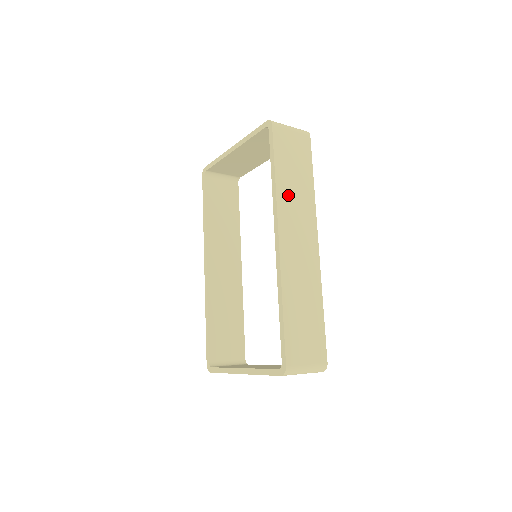
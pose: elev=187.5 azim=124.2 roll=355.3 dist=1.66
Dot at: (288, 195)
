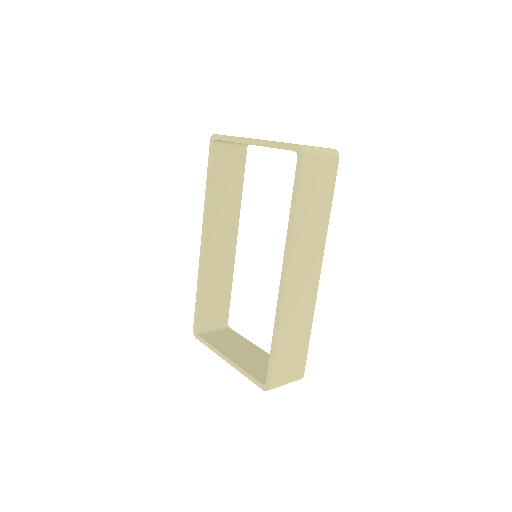
Dot at: (303, 232)
